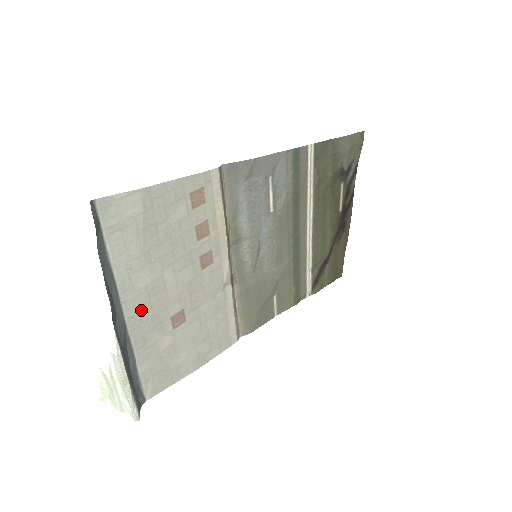
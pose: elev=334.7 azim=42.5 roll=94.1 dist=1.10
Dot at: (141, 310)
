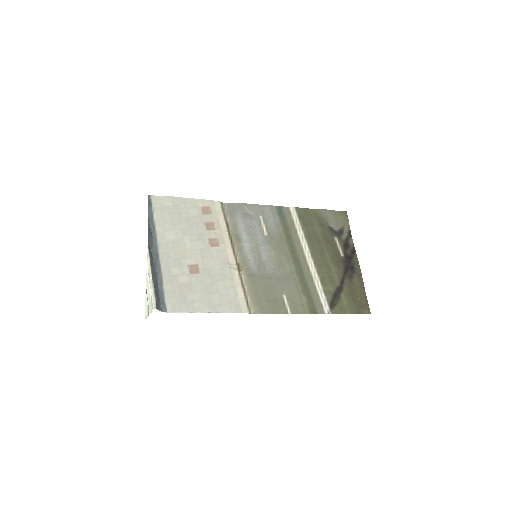
Dot at: (169, 252)
